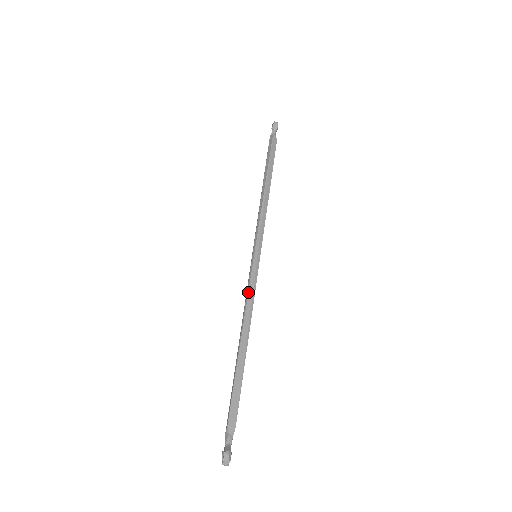
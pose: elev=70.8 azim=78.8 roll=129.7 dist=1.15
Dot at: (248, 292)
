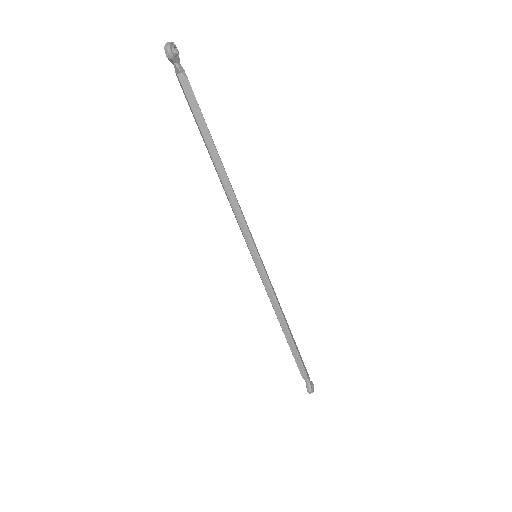
Dot at: (267, 294)
